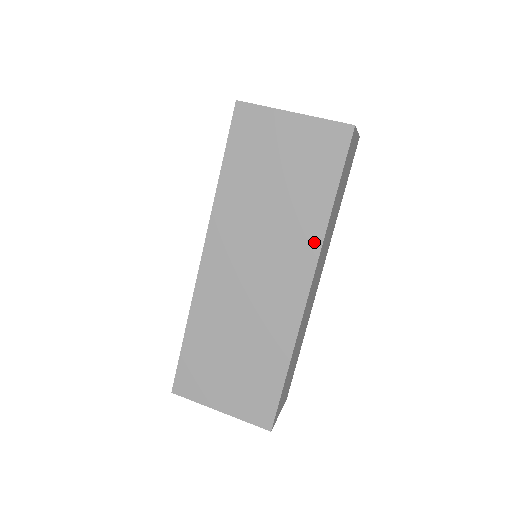
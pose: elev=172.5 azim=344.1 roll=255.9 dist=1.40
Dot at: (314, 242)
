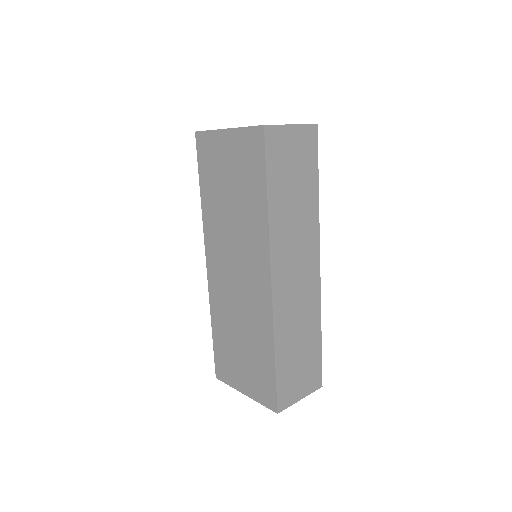
Dot at: (264, 238)
